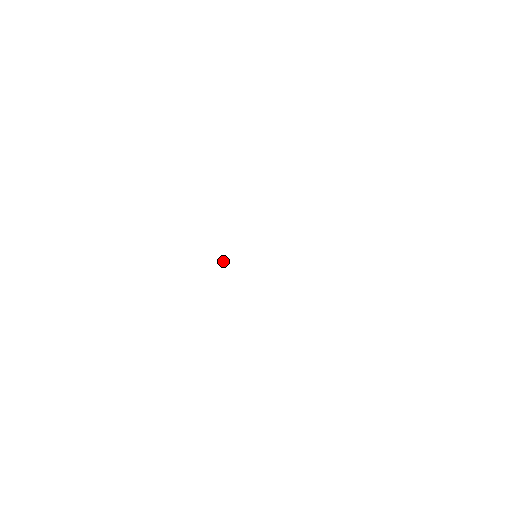
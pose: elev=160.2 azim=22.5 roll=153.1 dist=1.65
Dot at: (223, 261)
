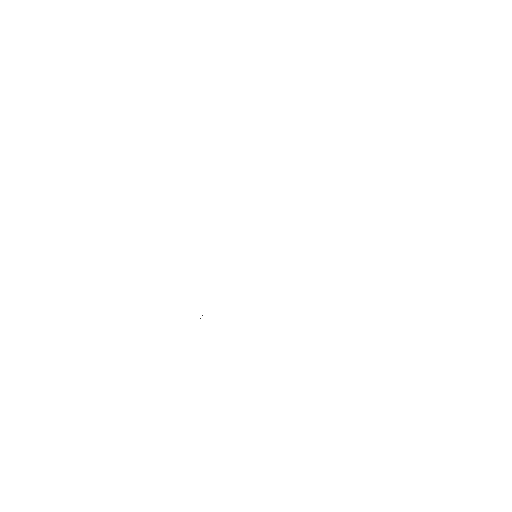
Dot at: occluded
